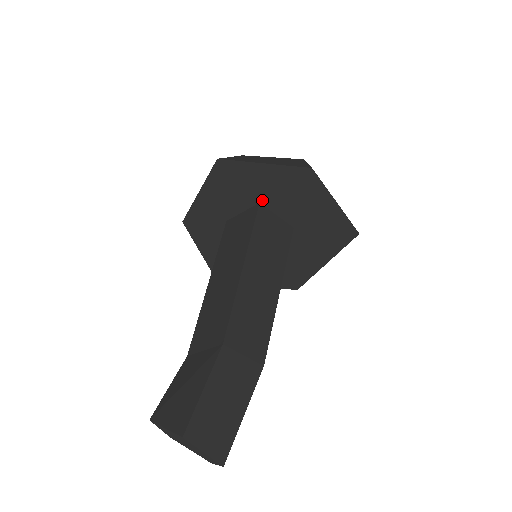
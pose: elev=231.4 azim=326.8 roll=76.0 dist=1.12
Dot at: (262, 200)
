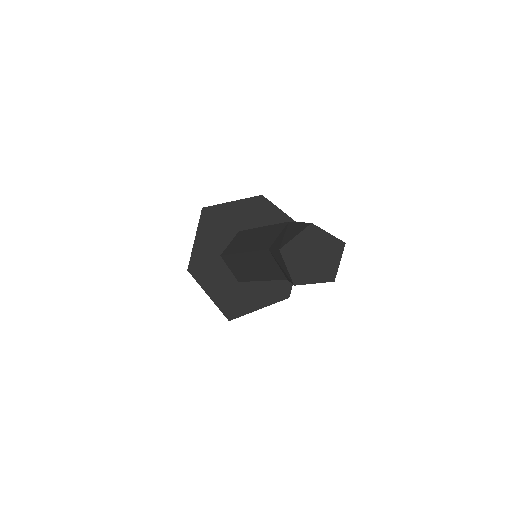
Dot at: (240, 229)
